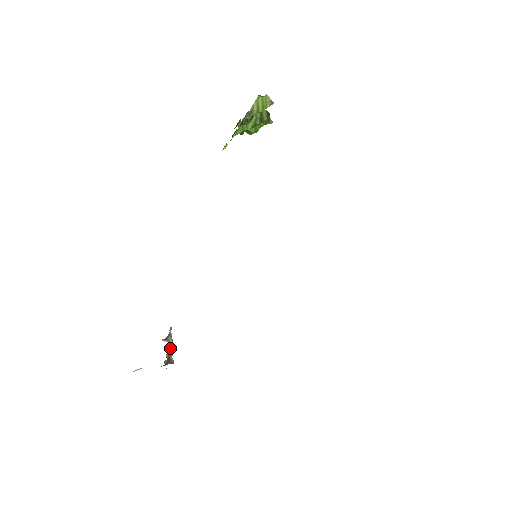
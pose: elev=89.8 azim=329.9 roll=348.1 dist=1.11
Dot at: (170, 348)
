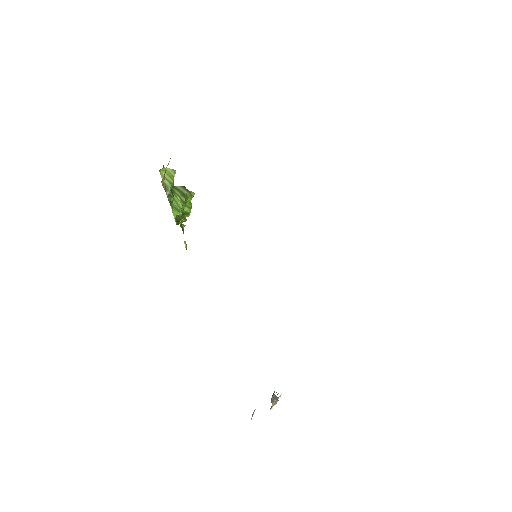
Dot at: occluded
